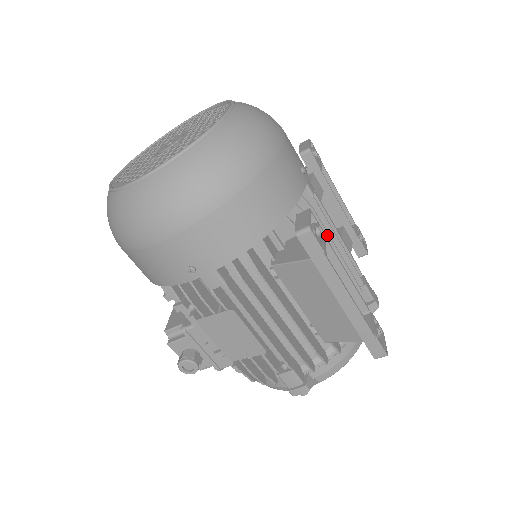
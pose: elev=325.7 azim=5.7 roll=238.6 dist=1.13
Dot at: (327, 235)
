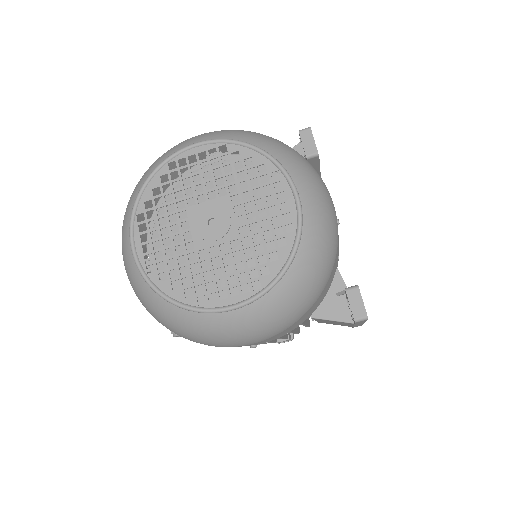
Dot at: occluded
